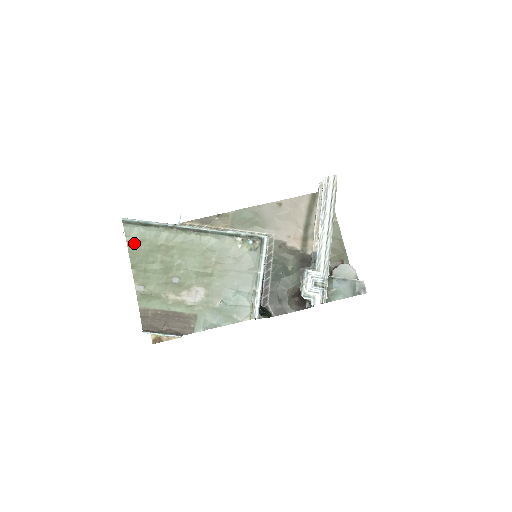
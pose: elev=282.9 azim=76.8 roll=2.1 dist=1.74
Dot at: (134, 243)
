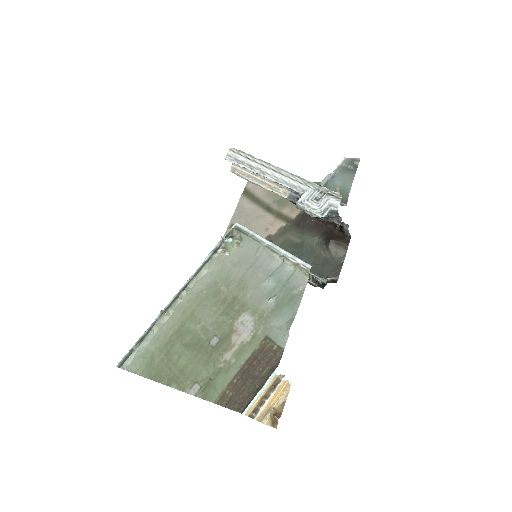
Dot at: (147, 368)
